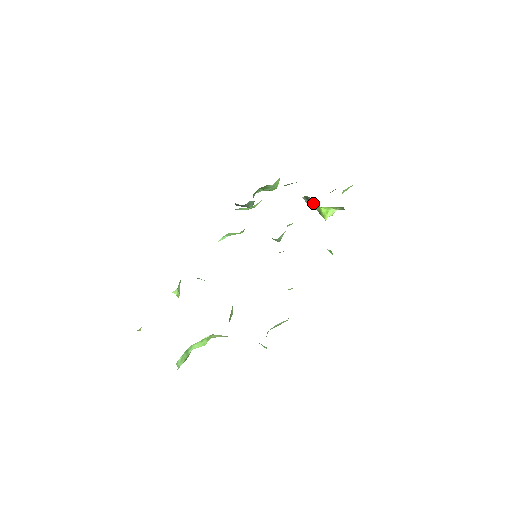
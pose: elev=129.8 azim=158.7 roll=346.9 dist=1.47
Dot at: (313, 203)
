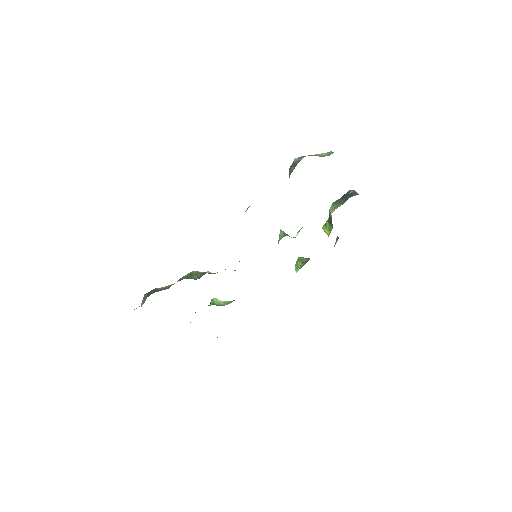
Dot at: (330, 224)
